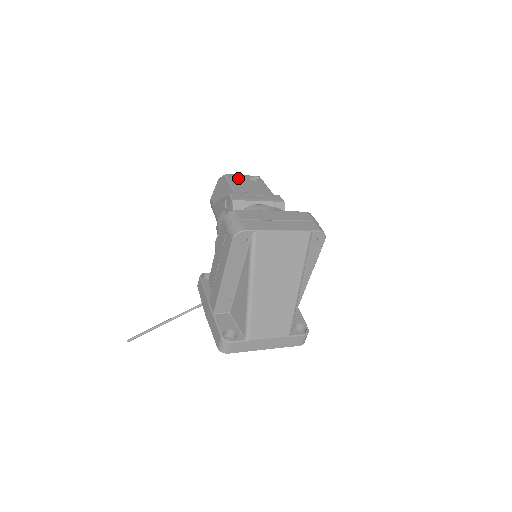
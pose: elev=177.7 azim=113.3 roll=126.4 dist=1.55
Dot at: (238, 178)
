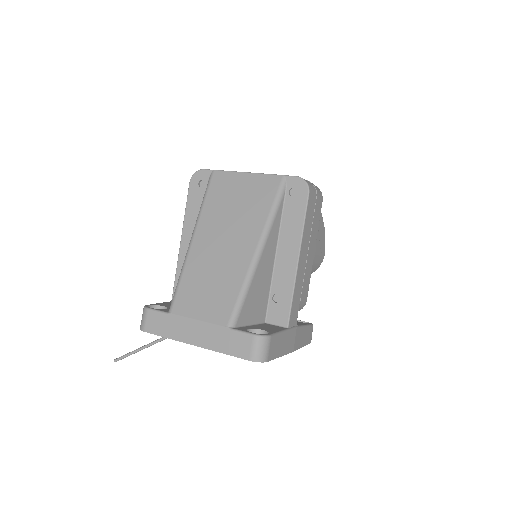
Dot at: occluded
